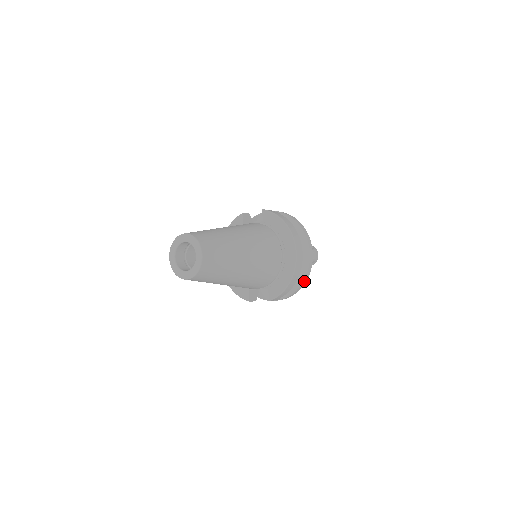
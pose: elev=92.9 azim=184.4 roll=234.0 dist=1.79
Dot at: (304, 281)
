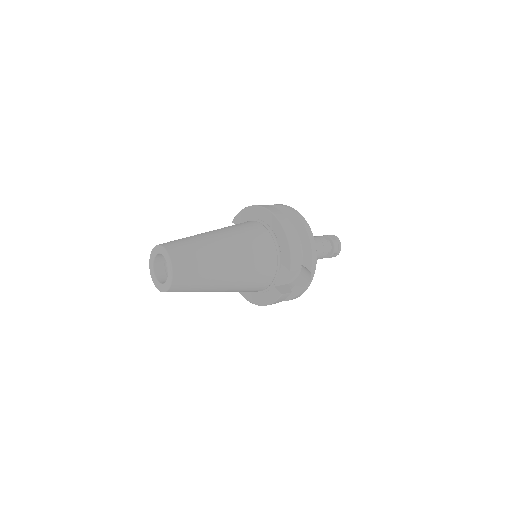
Dot at: (309, 234)
